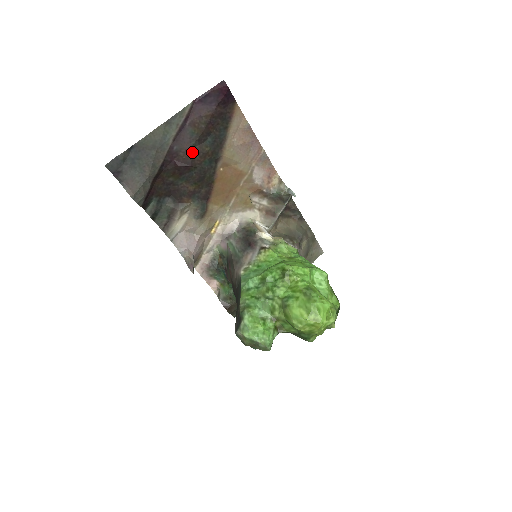
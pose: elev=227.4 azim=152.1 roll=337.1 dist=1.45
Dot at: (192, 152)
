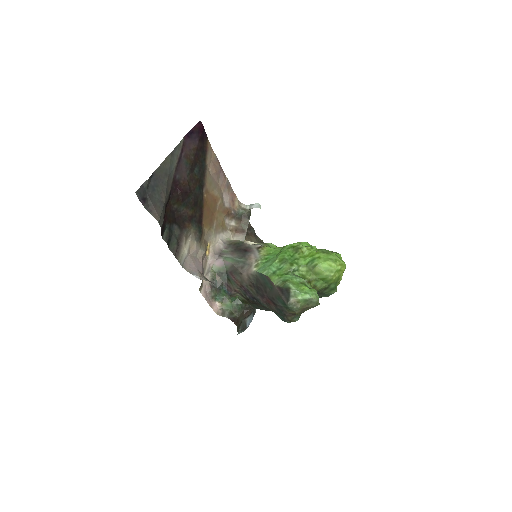
Dot at: (188, 180)
